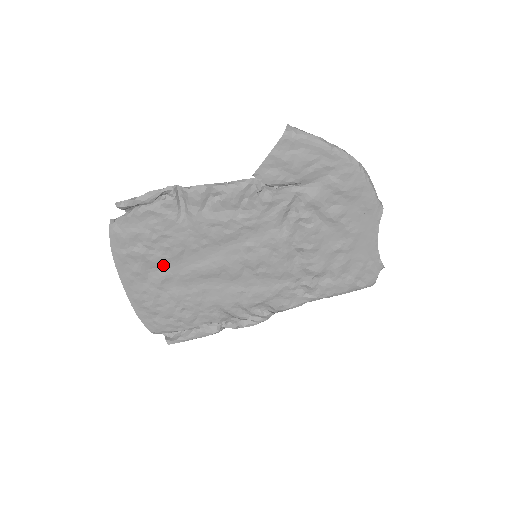
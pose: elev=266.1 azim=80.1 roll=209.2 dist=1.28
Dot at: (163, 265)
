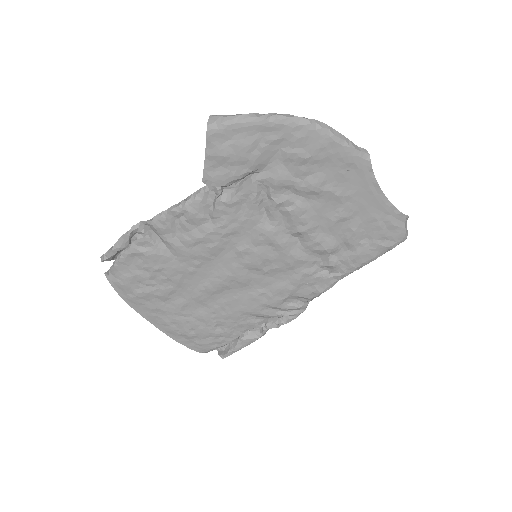
Dot at: (173, 295)
